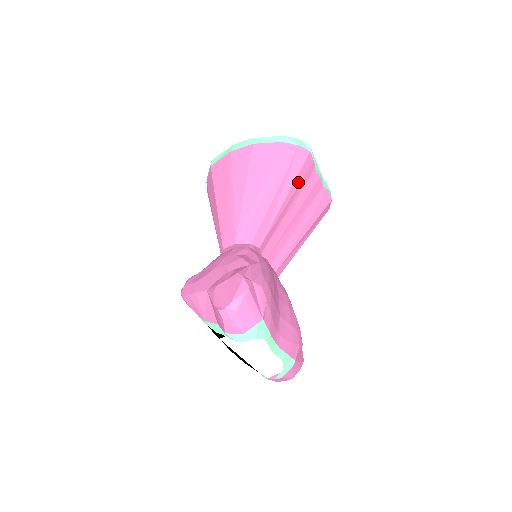
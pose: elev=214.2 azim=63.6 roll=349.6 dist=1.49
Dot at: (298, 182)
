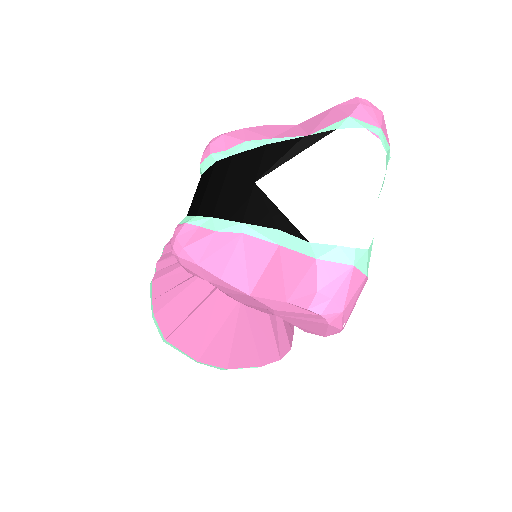
Dot at: occluded
